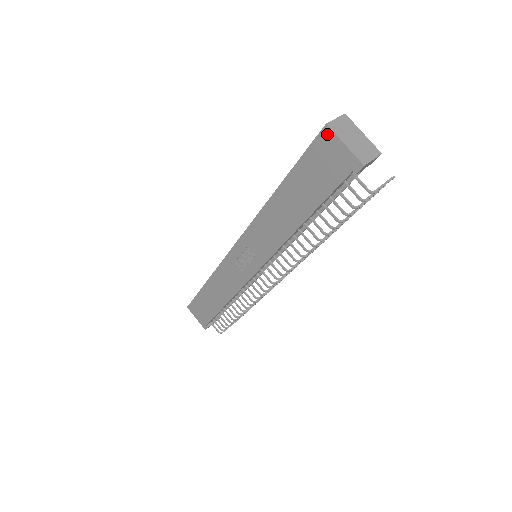
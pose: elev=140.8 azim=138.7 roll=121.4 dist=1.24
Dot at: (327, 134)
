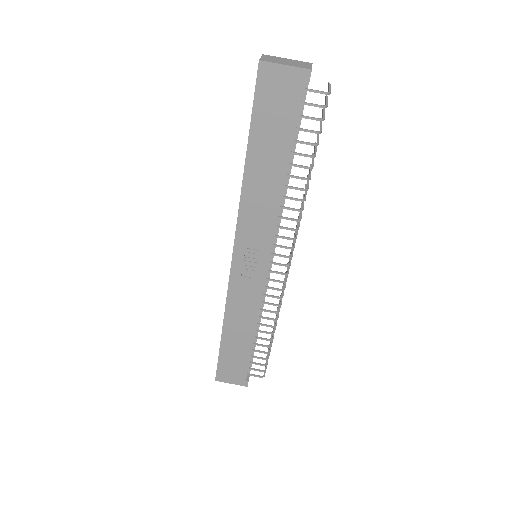
Dot at: (265, 69)
